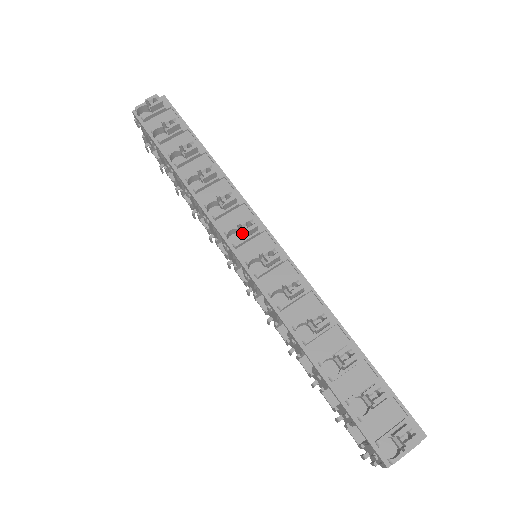
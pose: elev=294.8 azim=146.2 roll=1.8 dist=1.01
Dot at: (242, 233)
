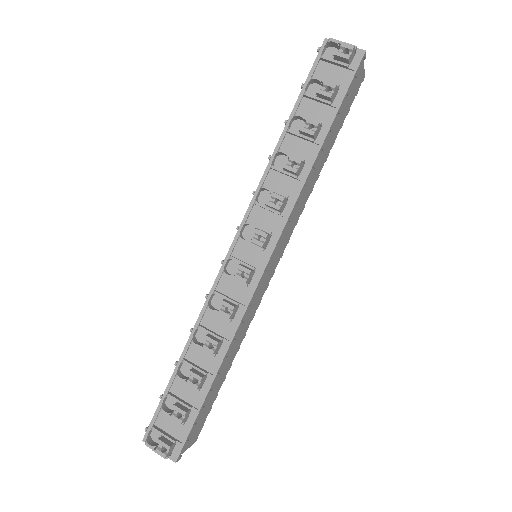
Dot at: (255, 235)
